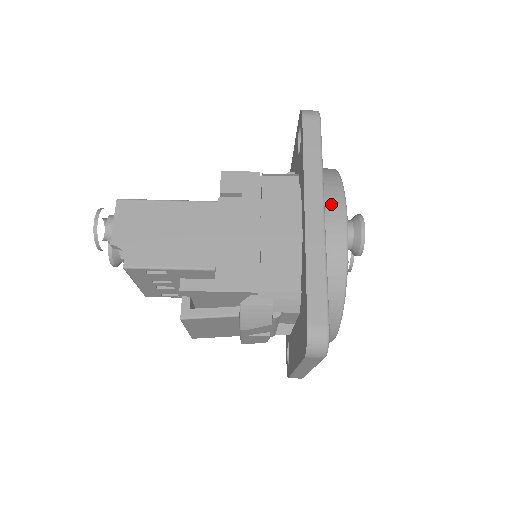
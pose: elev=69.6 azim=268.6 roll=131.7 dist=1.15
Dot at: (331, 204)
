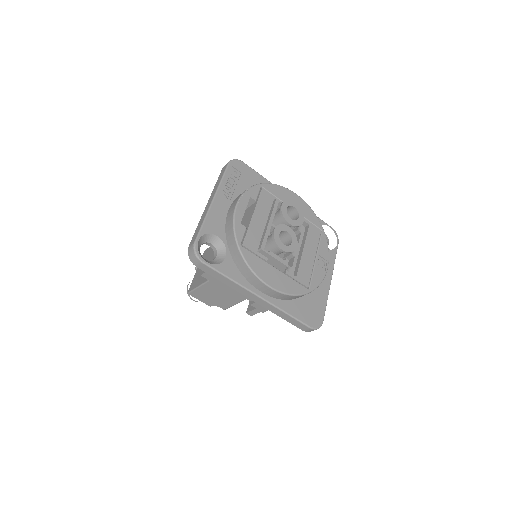
Dot at: (257, 285)
